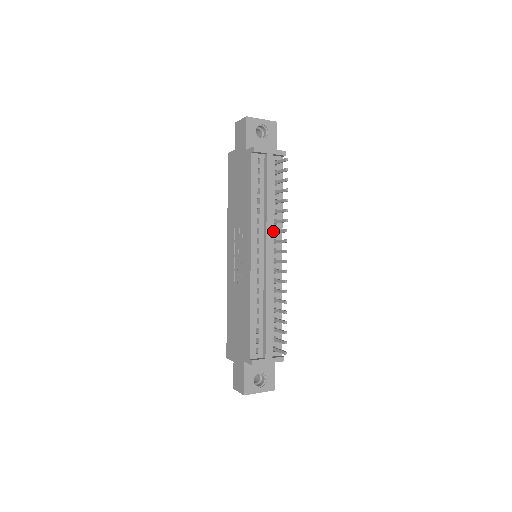
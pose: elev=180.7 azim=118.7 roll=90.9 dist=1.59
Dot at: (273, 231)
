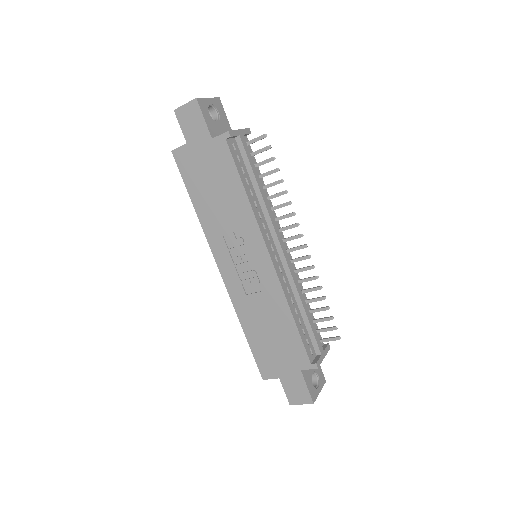
Dot at: occluded
